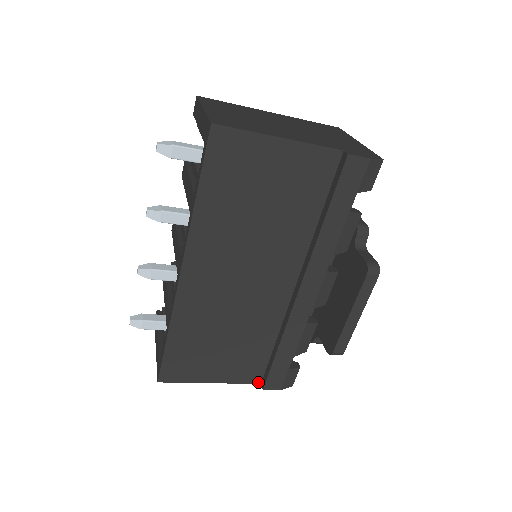
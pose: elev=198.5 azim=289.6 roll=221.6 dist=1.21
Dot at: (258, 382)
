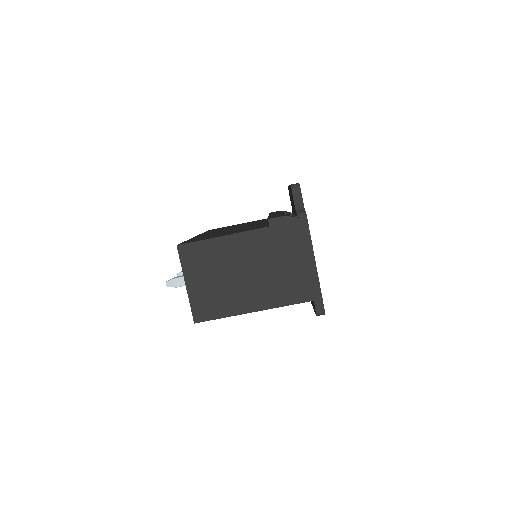
Dot at: (266, 227)
